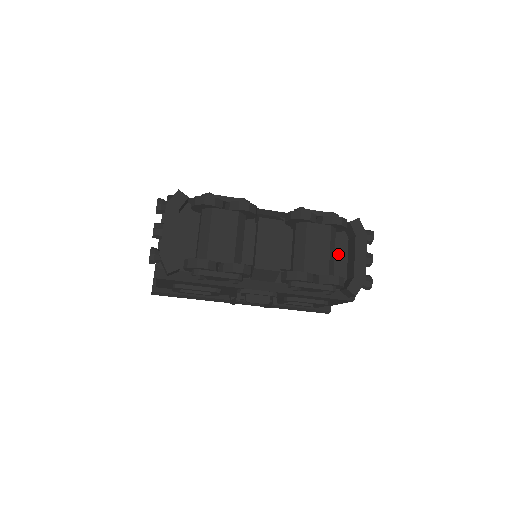
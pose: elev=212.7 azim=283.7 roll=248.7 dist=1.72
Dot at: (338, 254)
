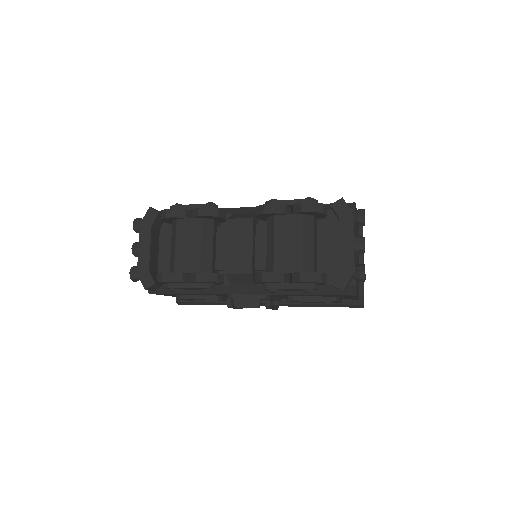
Dot at: (328, 243)
